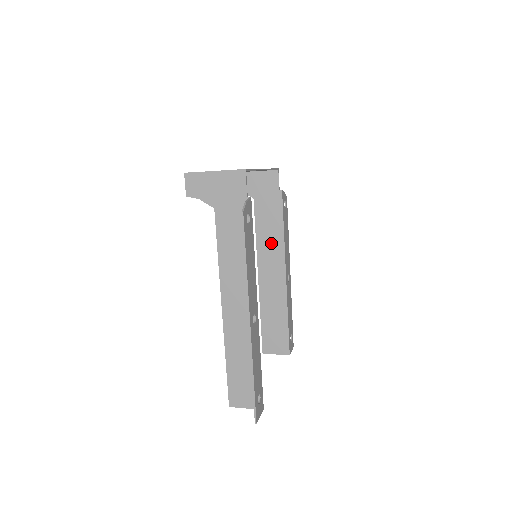
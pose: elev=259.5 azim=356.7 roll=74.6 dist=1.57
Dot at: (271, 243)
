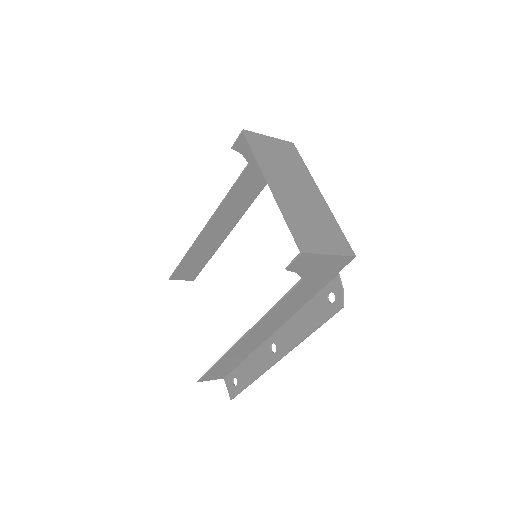
Dot at: (238, 204)
